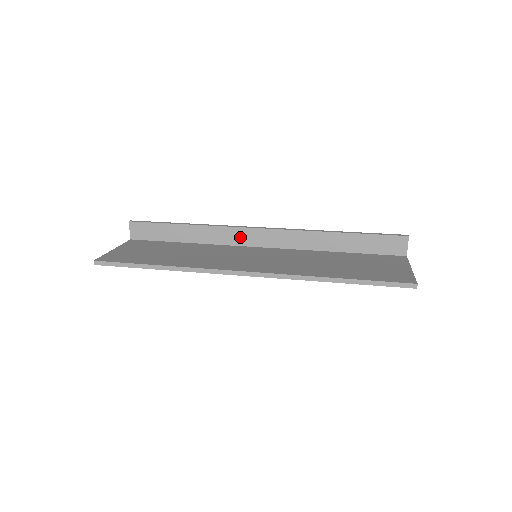
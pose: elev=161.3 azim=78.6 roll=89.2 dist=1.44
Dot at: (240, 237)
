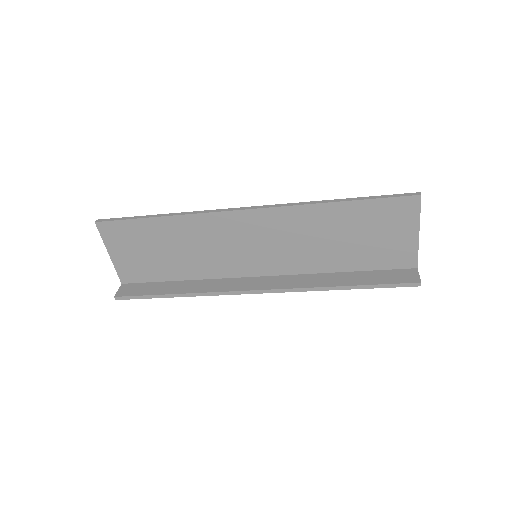
Dot at: occluded
